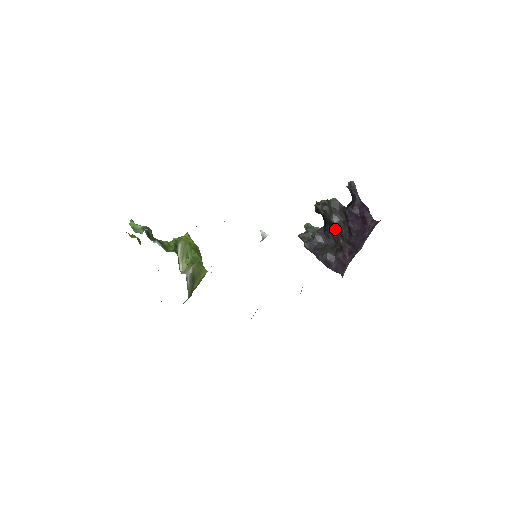
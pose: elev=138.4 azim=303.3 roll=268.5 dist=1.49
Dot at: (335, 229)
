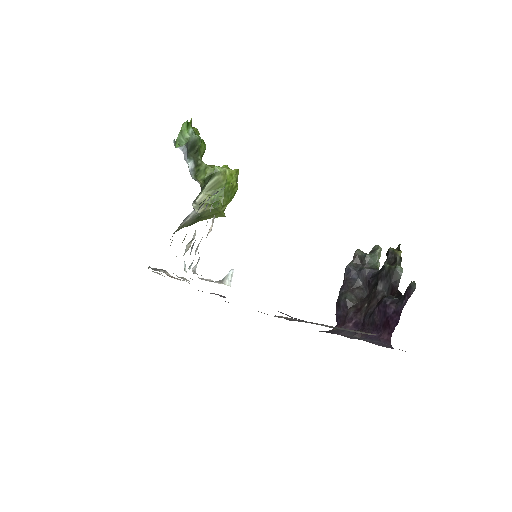
Dot at: (373, 291)
